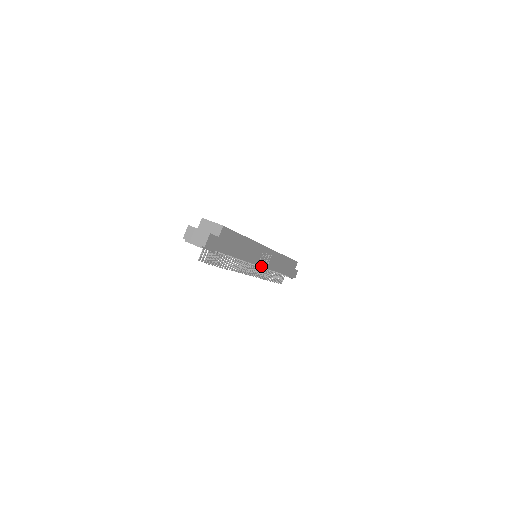
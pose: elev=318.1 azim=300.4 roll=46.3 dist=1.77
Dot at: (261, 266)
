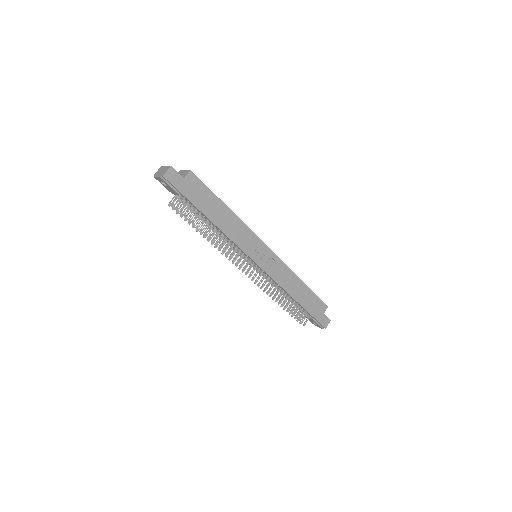
Dot at: (256, 263)
